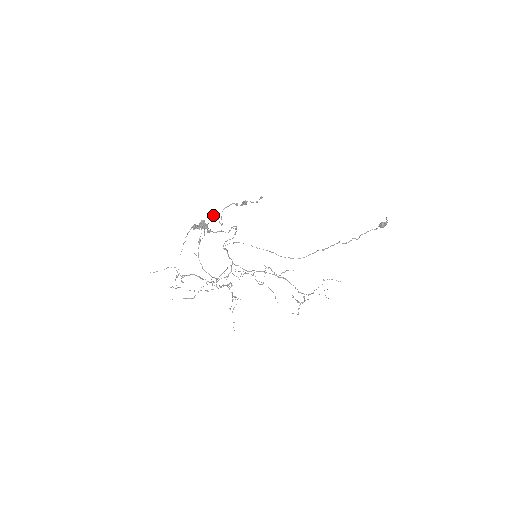
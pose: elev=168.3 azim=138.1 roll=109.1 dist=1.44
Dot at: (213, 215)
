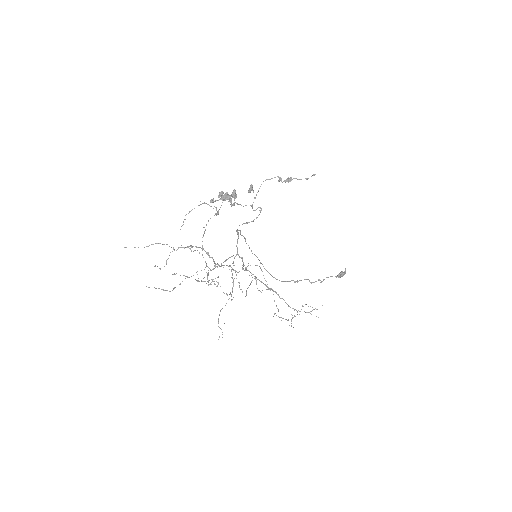
Dot at: (251, 184)
